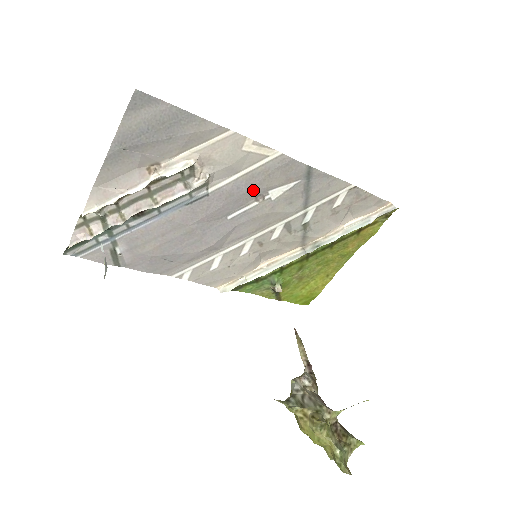
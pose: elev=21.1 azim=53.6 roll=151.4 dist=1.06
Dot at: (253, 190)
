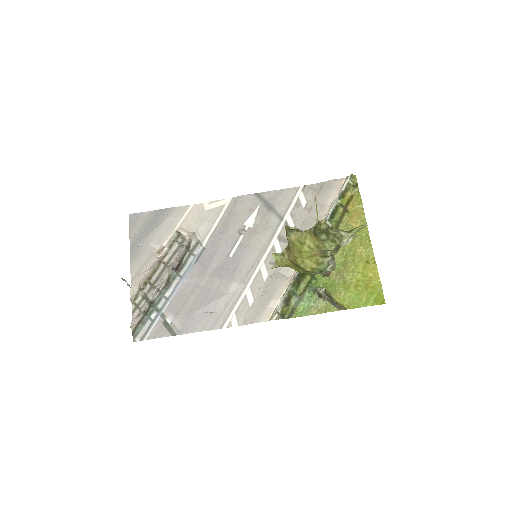
Dot at: (232, 229)
